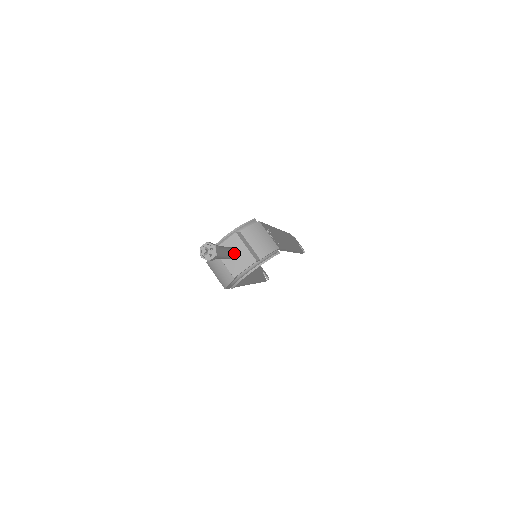
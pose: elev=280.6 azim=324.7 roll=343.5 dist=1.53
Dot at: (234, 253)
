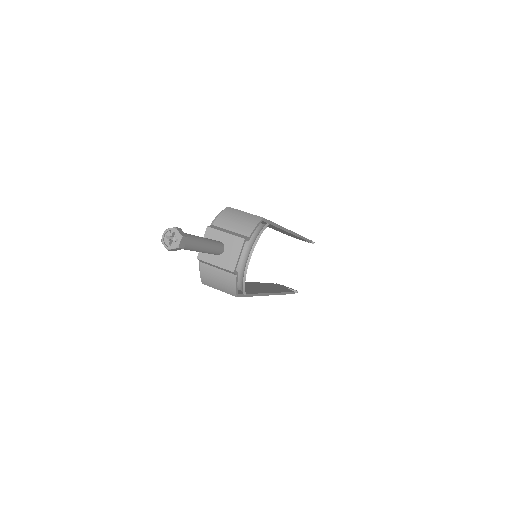
Dot at: (214, 242)
